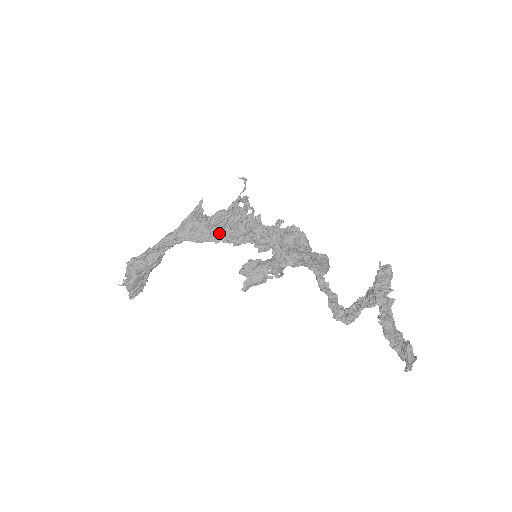
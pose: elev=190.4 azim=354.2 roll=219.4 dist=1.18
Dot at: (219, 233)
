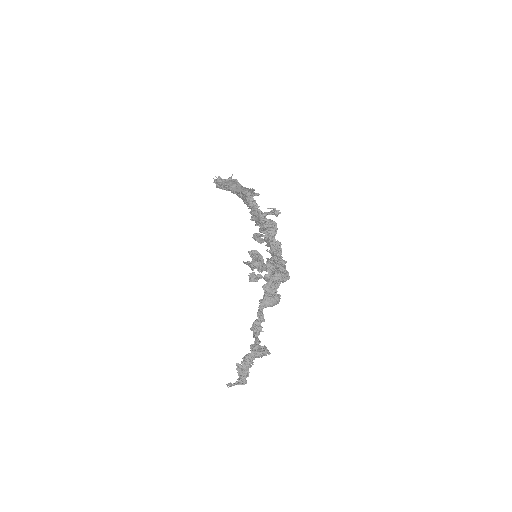
Dot at: occluded
